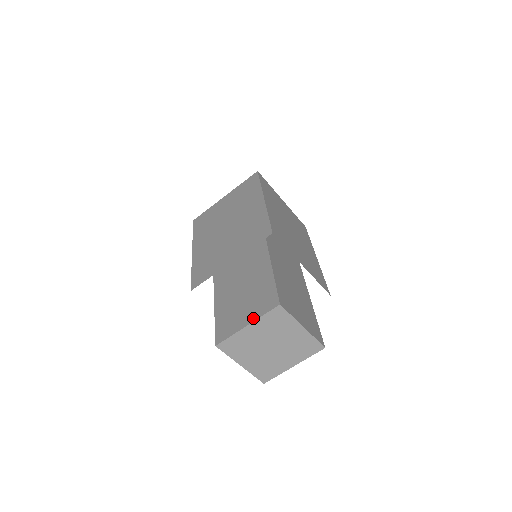
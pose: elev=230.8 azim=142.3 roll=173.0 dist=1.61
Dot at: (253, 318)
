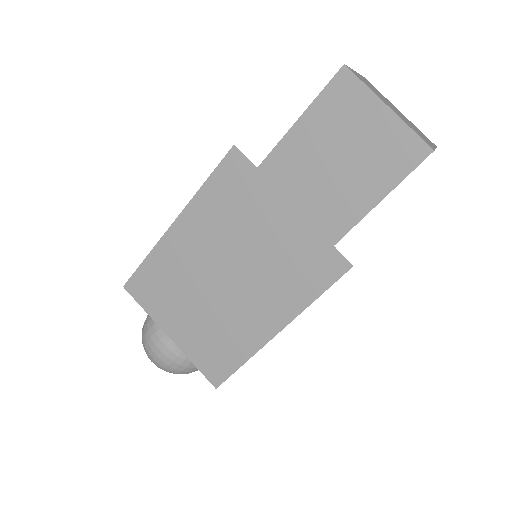
Dot at: occluded
